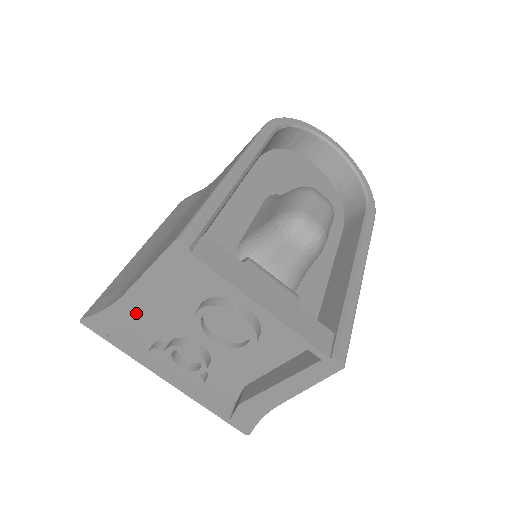
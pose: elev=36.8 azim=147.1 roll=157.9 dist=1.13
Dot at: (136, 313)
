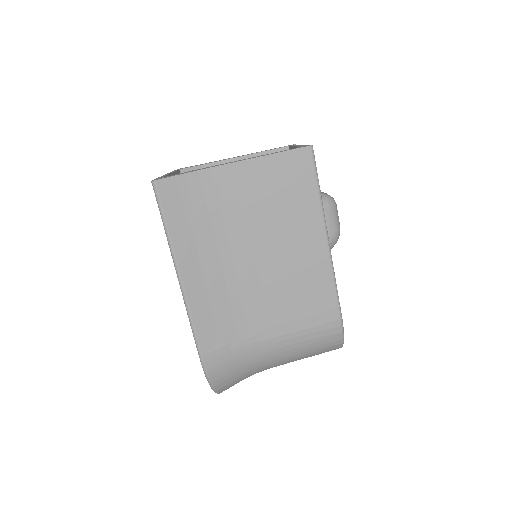
Dot at: (222, 160)
